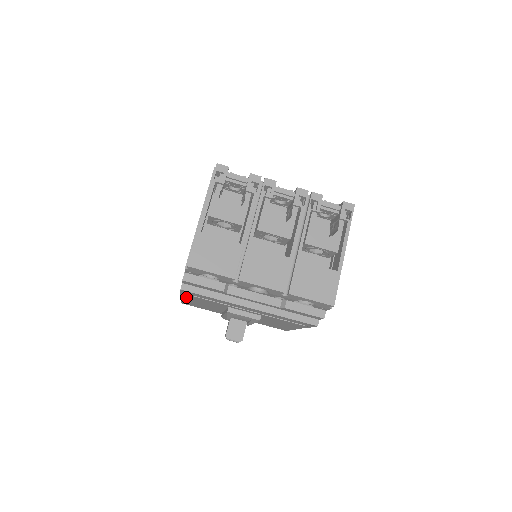
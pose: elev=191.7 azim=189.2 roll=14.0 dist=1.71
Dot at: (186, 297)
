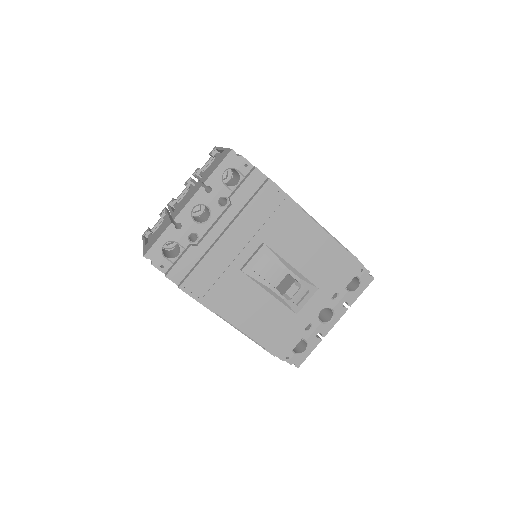
Dot at: (223, 313)
